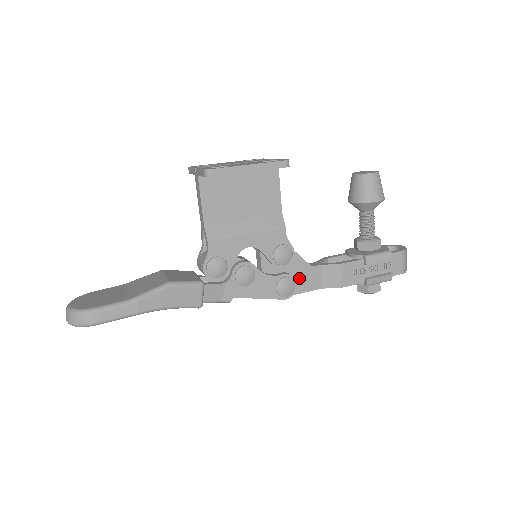
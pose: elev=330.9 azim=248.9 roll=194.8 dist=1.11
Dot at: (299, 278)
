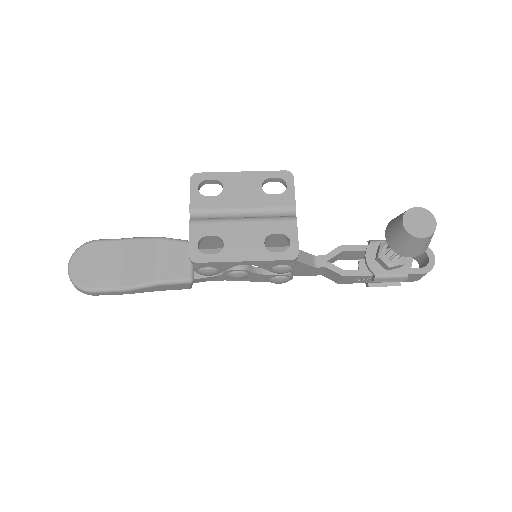
Dot at: (298, 271)
